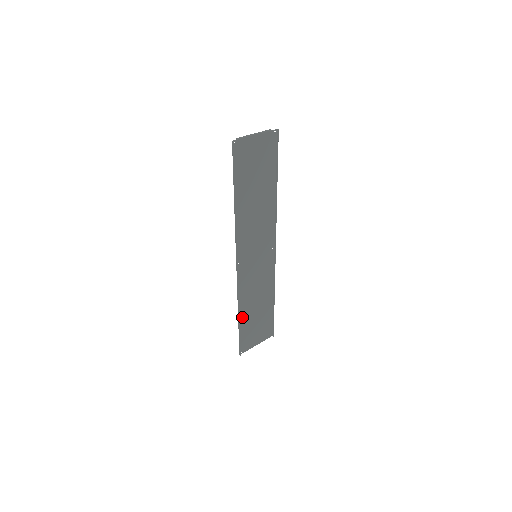
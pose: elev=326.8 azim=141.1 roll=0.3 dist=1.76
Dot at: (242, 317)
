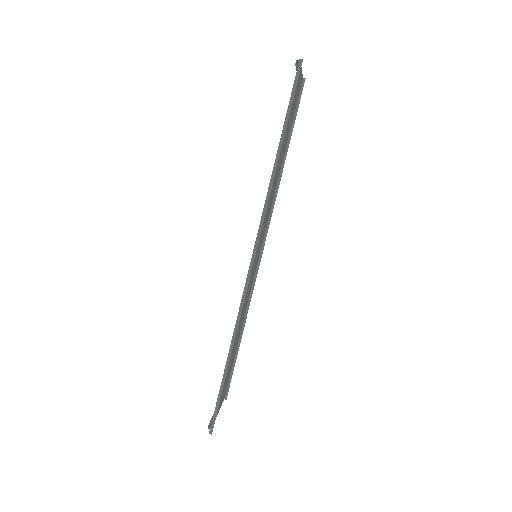
Dot at: occluded
